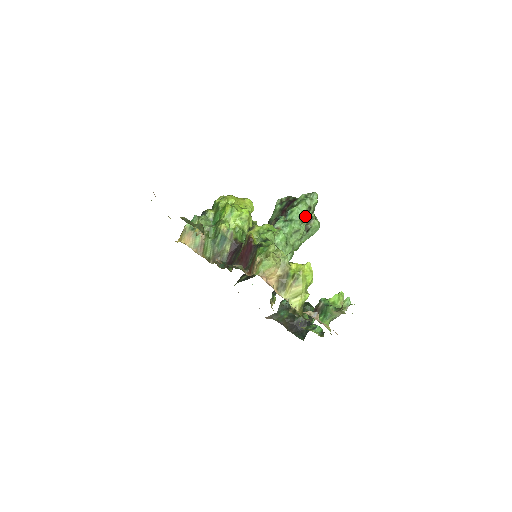
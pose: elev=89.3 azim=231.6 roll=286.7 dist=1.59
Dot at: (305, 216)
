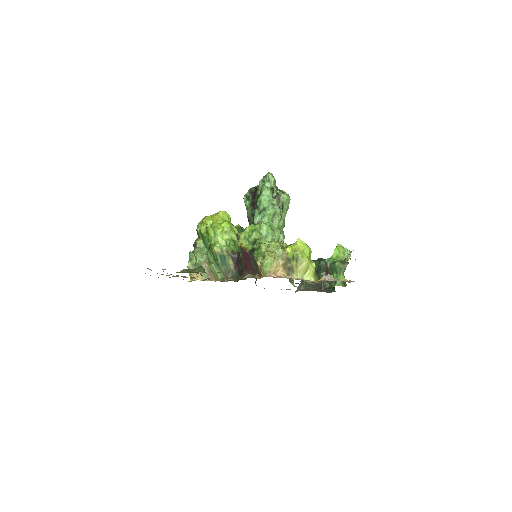
Dot at: (273, 197)
